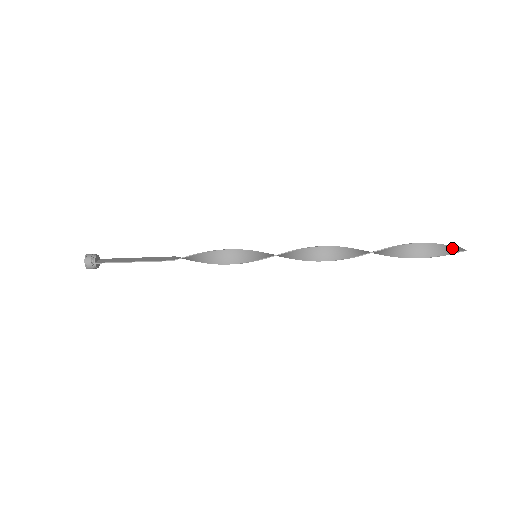
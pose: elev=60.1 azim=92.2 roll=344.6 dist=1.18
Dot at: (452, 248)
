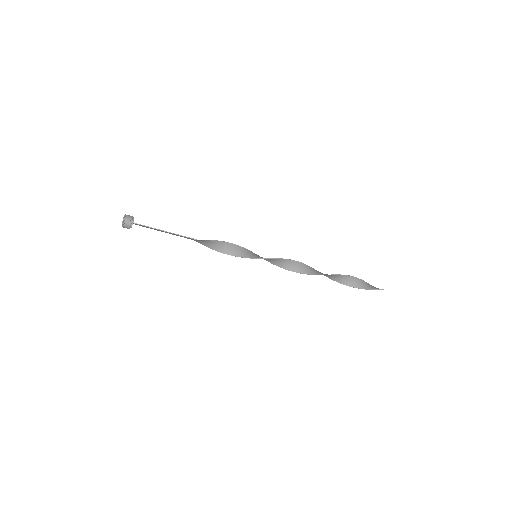
Dot at: (375, 287)
